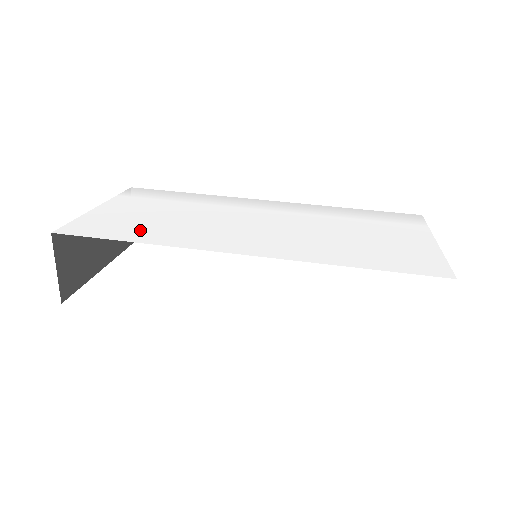
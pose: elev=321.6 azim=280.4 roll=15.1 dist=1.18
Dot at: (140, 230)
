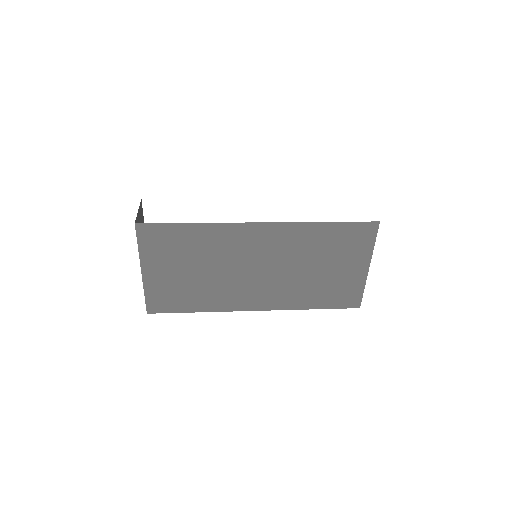
Dot at: occluded
